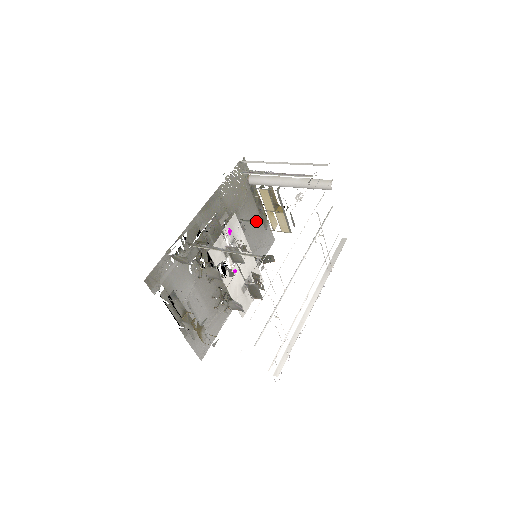
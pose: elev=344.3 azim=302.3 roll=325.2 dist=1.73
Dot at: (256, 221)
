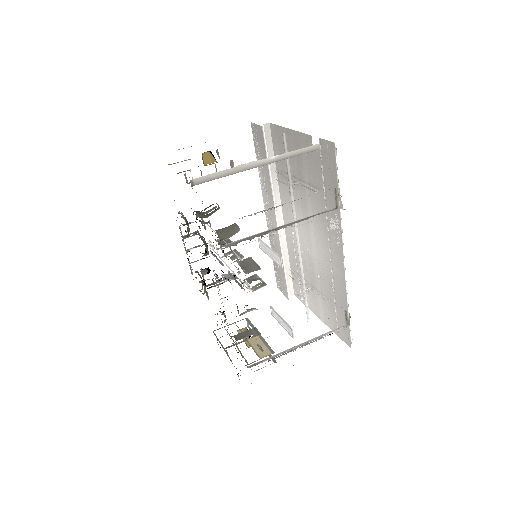
Dot at: (239, 229)
